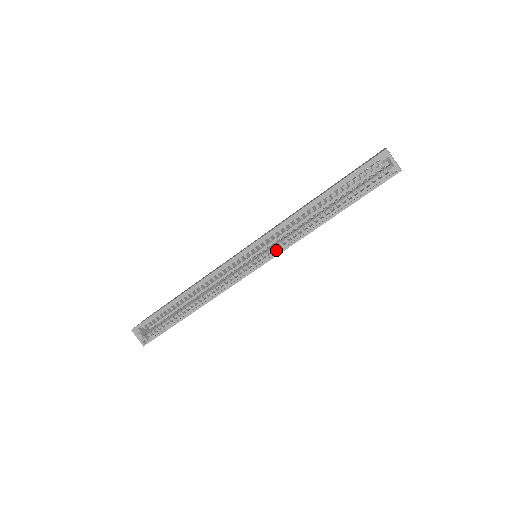
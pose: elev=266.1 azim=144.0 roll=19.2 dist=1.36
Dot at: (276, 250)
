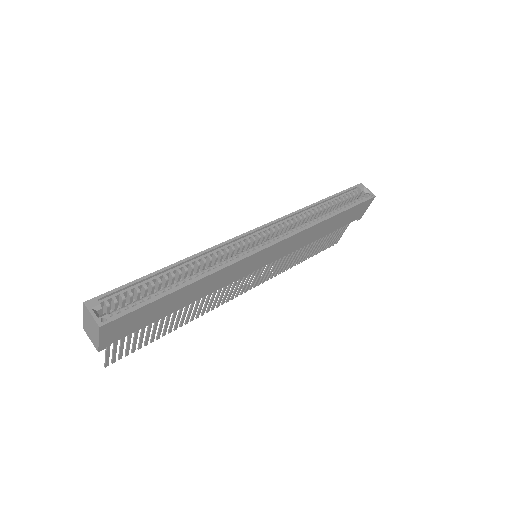
Dot at: (289, 234)
